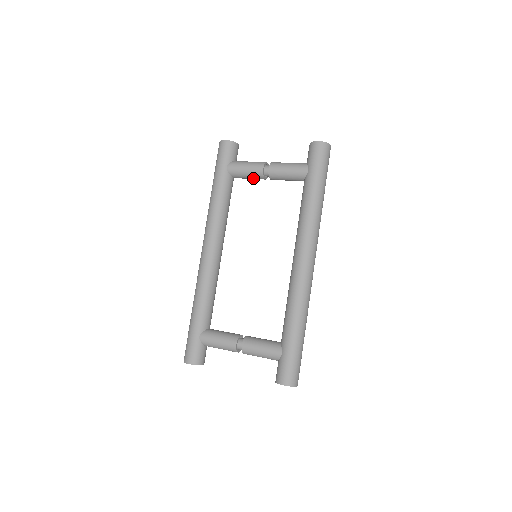
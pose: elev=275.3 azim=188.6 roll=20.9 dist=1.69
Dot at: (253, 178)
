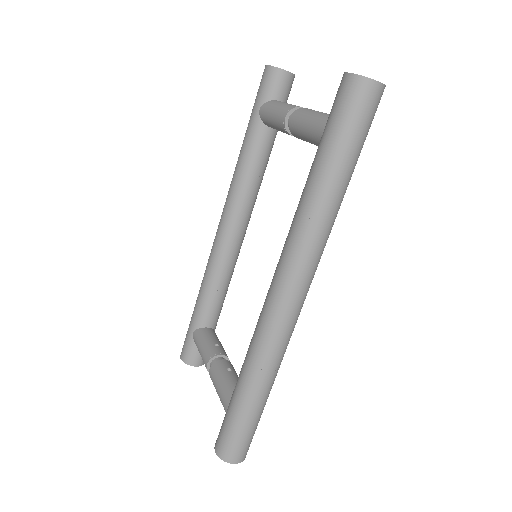
Dot at: (283, 132)
